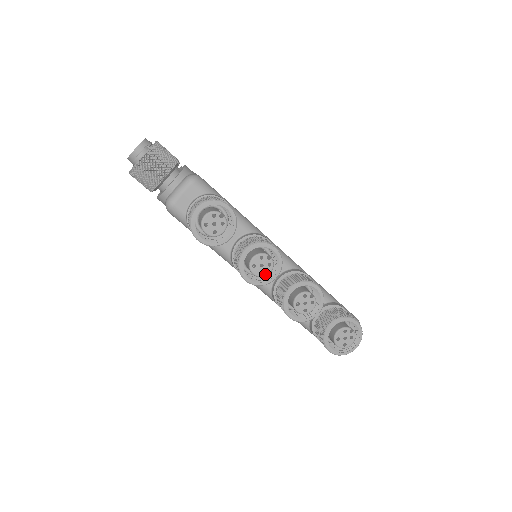
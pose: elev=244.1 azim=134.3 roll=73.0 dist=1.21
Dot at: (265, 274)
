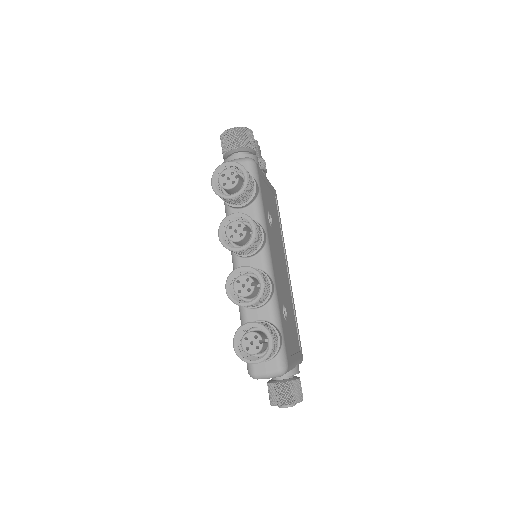
Dot at: (233, 239)
